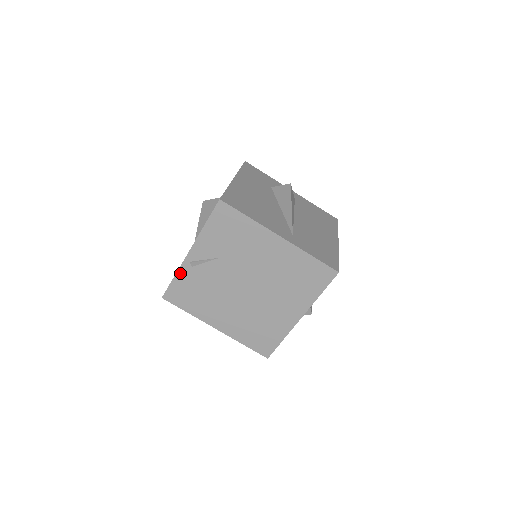
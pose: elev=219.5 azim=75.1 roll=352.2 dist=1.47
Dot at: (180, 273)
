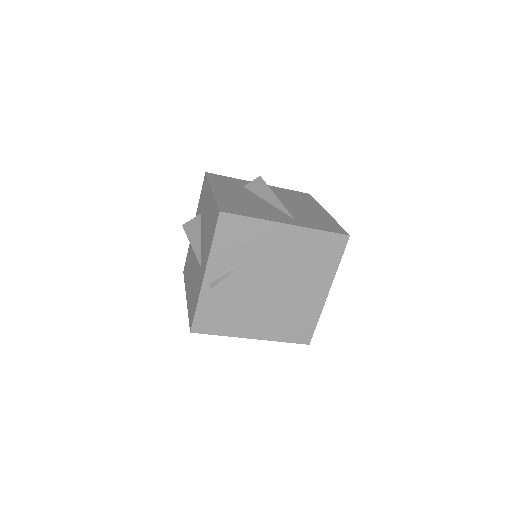
Dot at: (201, 300)
